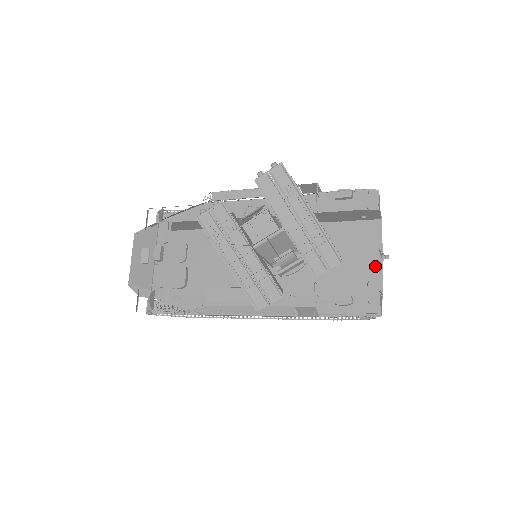
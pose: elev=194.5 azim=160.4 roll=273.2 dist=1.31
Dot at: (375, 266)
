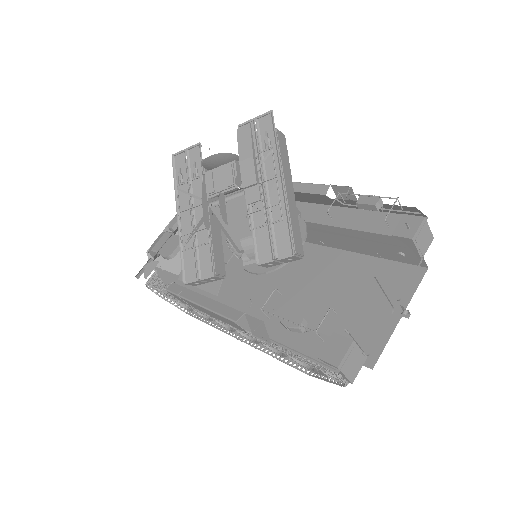
Dot at: occluded
